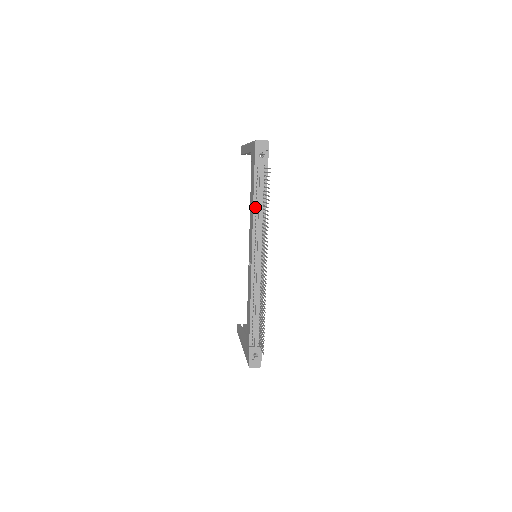
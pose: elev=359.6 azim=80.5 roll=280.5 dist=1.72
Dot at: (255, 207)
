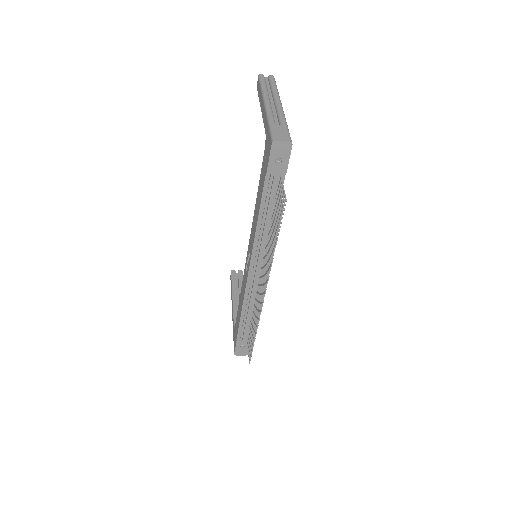
Dot at: (260, 219)
